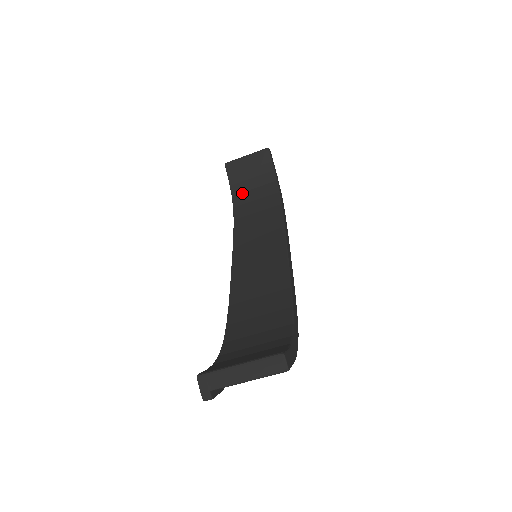
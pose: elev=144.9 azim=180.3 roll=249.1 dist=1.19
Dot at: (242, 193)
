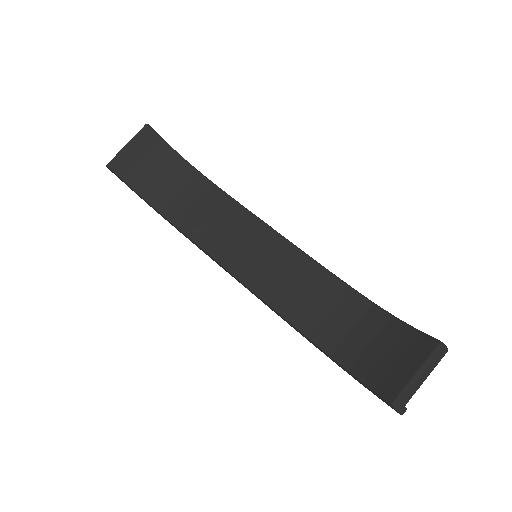
Dot at: (154, 190)
